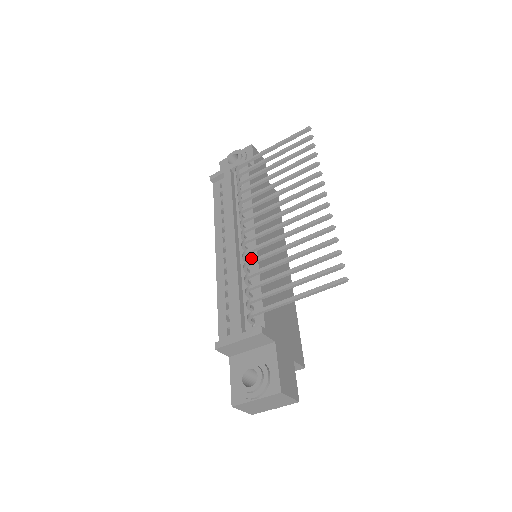
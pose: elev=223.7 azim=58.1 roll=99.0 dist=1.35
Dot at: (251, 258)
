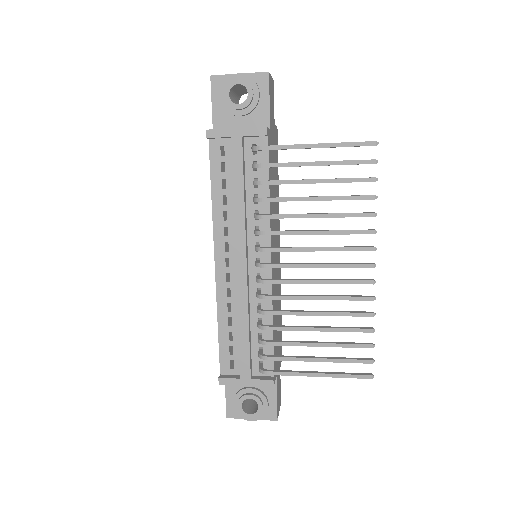
Dot at: (264, 291)
